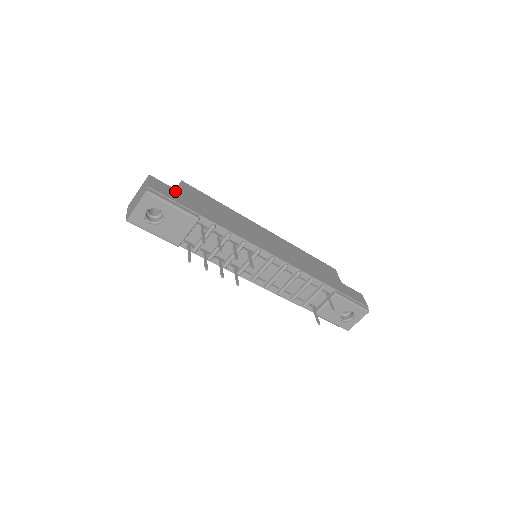
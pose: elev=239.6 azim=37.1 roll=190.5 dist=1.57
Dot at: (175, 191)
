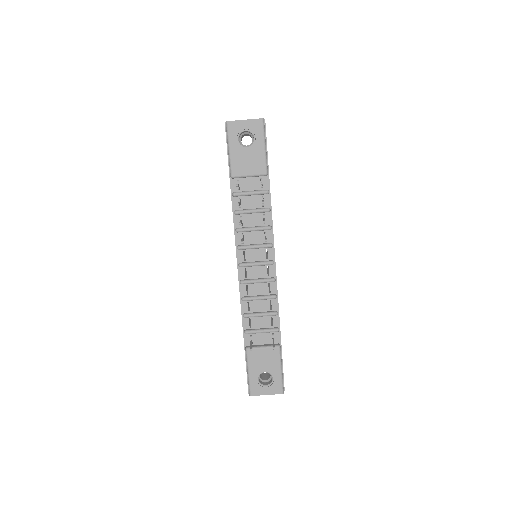
Dot at: occluded
